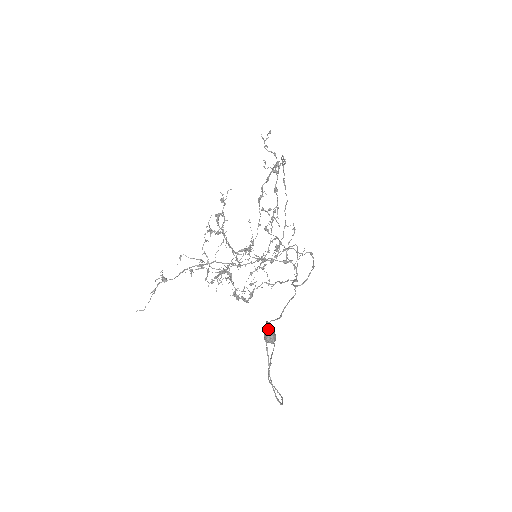
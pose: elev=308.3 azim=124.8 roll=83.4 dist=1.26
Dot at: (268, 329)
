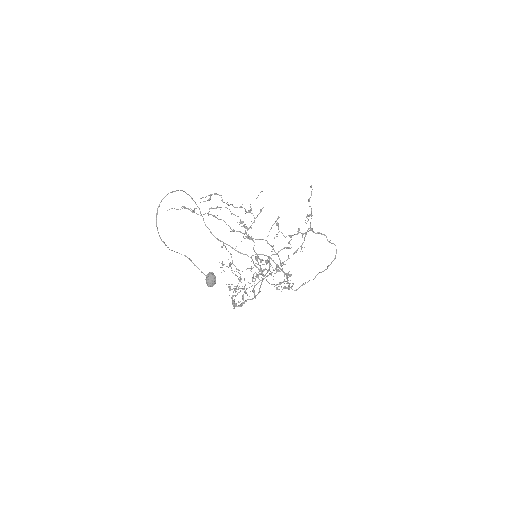
Dot at: occluded
